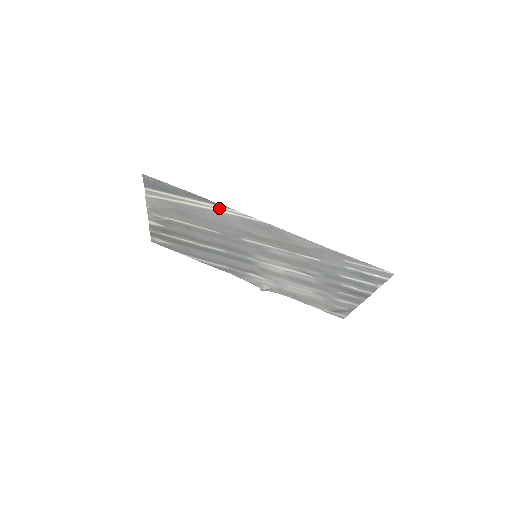
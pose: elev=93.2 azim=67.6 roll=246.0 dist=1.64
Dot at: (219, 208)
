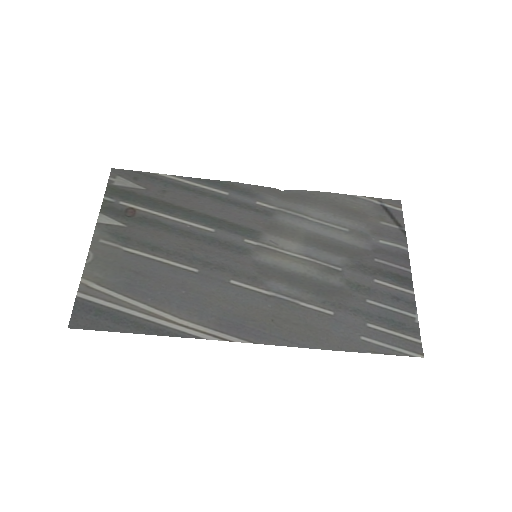
Dot at: (183, 327)
